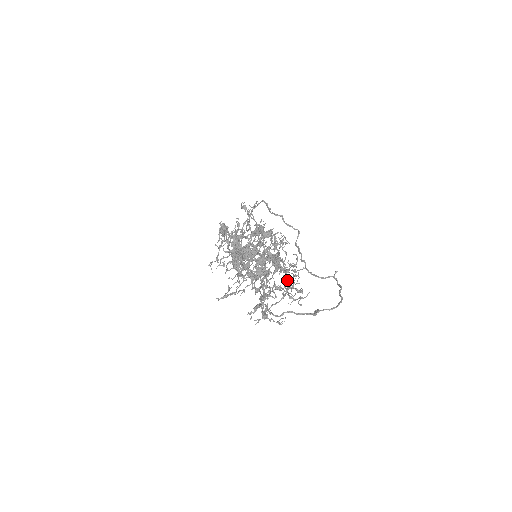
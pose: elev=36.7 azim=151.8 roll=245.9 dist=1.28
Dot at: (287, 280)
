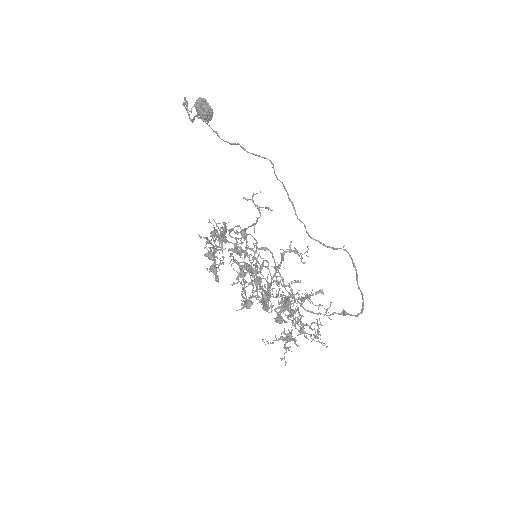
Dot at: occluded
